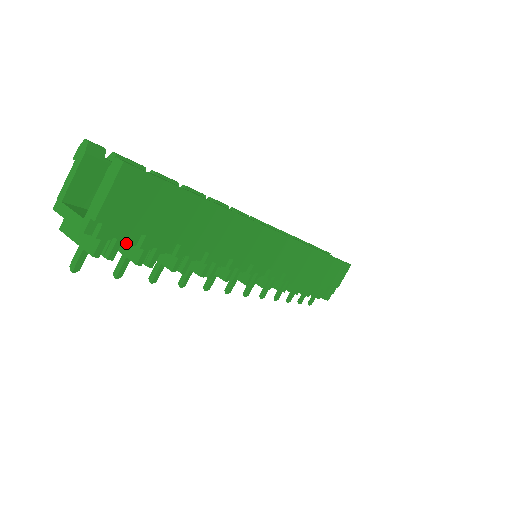
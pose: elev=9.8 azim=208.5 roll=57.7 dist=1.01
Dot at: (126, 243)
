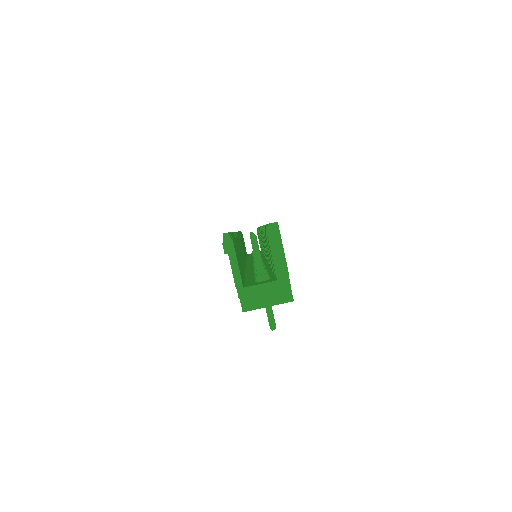
Dot at: occluded
